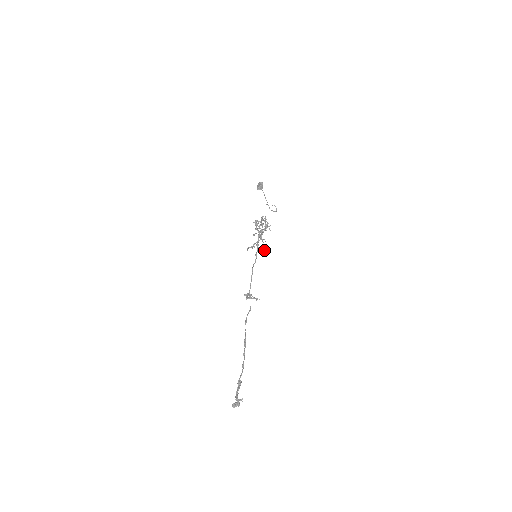
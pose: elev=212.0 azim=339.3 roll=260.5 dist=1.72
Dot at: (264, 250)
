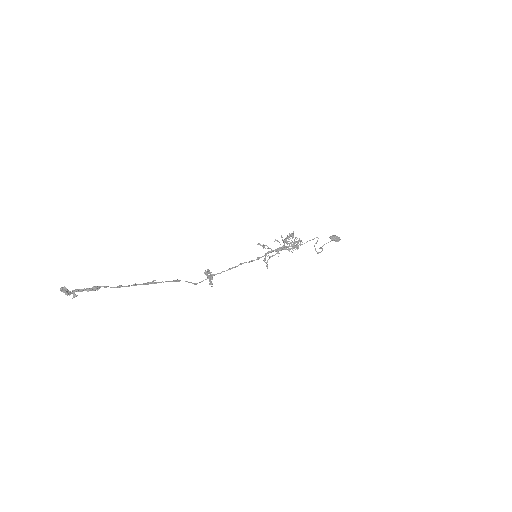
Dot at: occluded
